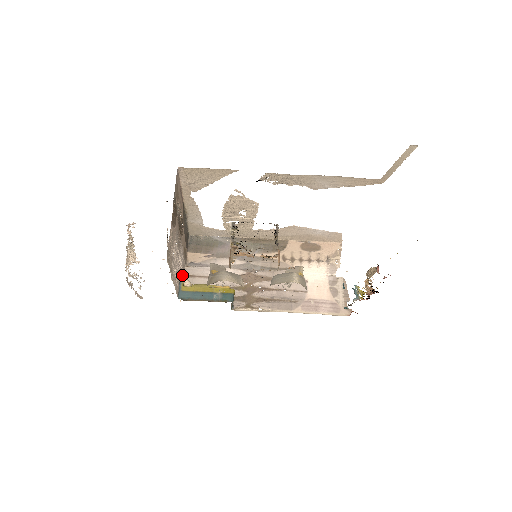
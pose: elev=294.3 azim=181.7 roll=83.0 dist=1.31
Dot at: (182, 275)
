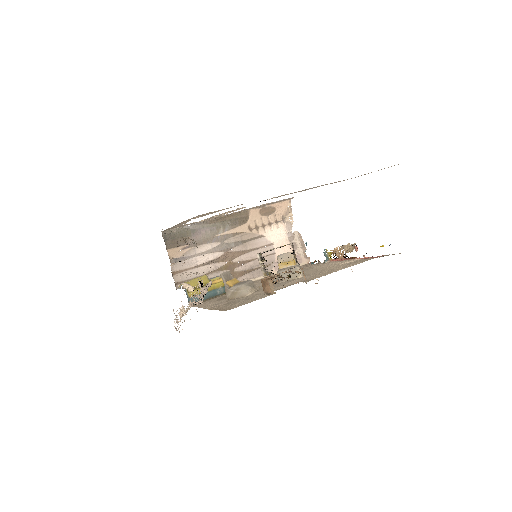
Dot at: occluded
